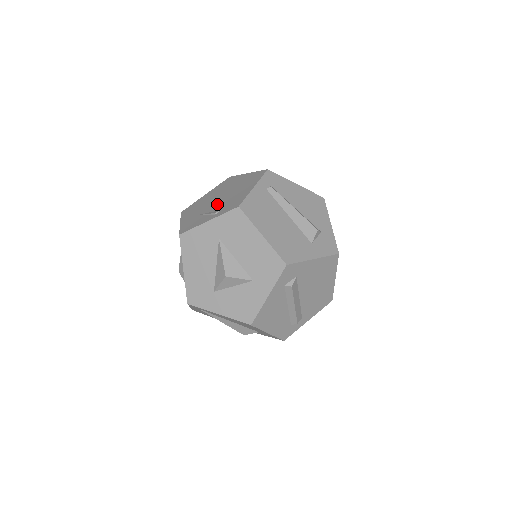
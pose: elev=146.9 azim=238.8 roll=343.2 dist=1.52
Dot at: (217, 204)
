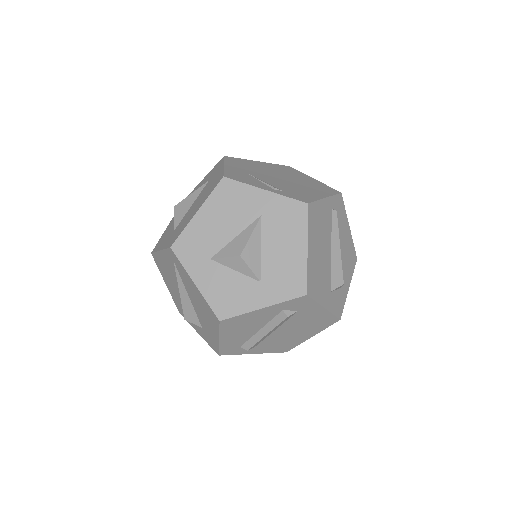
Dot at: (277, 181)
